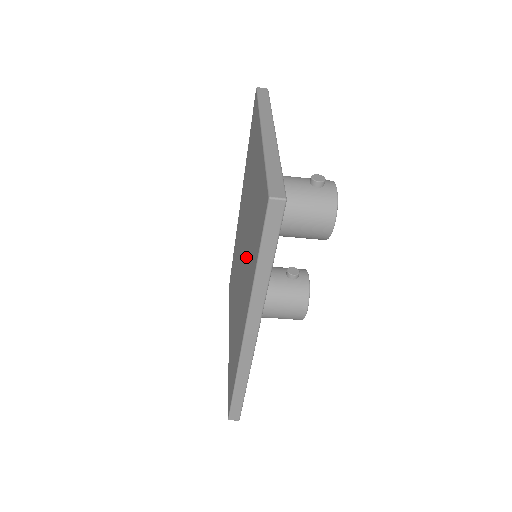
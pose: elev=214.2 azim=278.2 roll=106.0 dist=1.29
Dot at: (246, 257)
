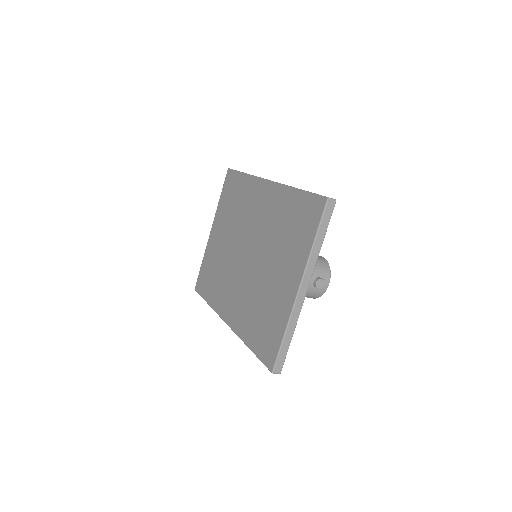
Dot at: (248, 289)
